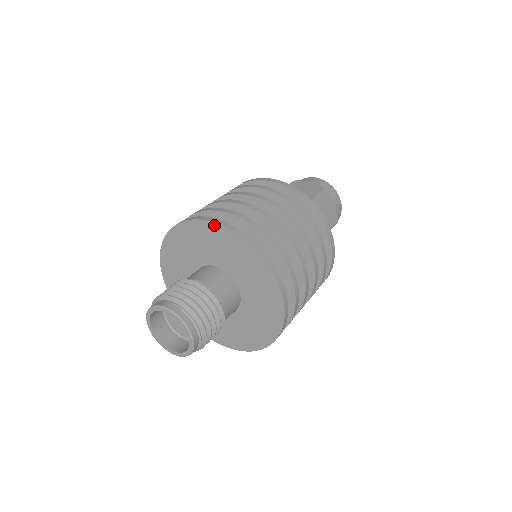
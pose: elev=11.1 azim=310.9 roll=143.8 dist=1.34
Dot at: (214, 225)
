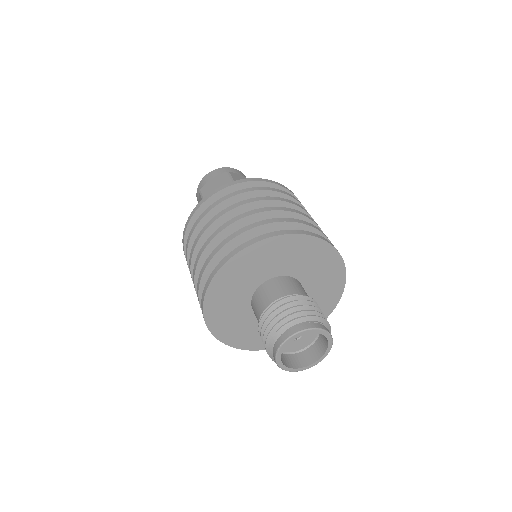
Dot at: (315, 239)
